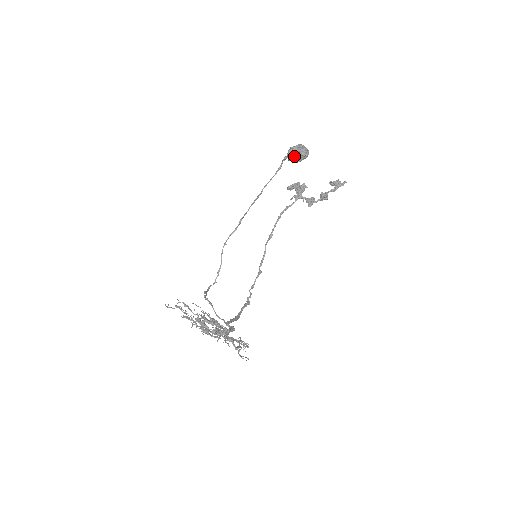
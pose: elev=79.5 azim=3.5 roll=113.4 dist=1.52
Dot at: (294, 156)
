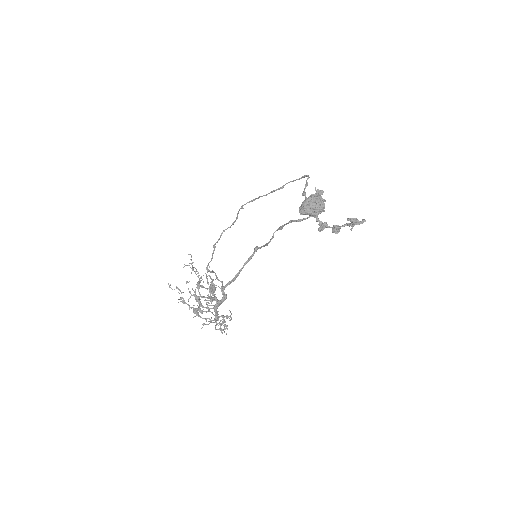
Dot at: (305, 214)
